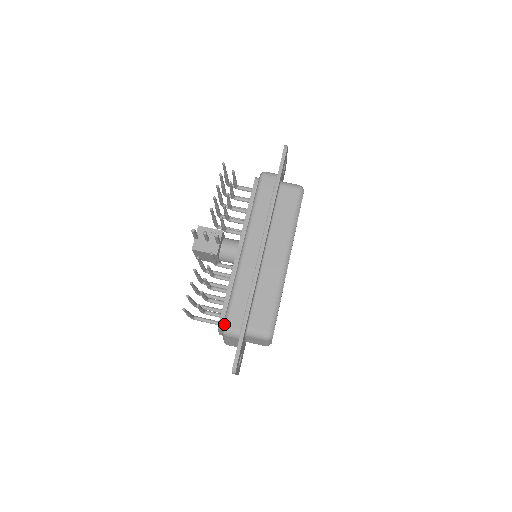
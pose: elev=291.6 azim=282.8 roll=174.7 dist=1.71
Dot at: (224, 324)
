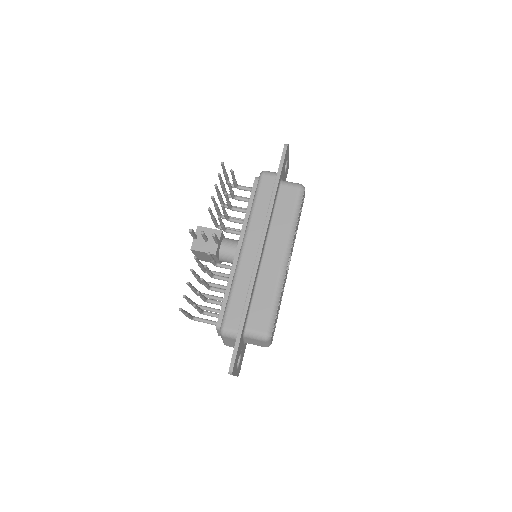
Dot at: (222, 324)
